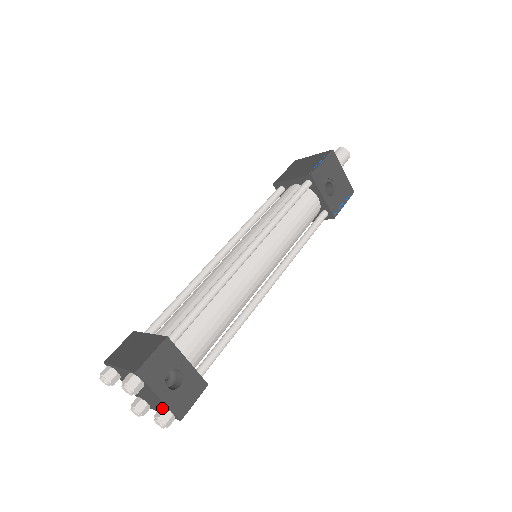
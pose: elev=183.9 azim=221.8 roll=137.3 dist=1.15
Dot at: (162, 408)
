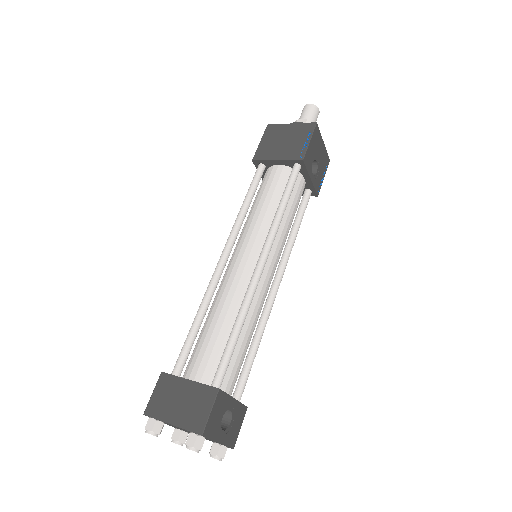
Dot at: (216, 445)
